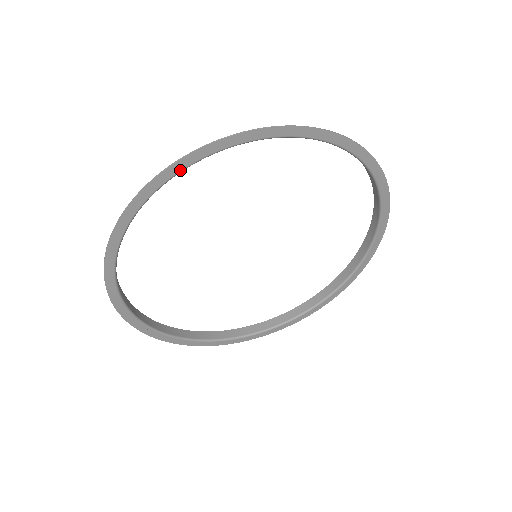
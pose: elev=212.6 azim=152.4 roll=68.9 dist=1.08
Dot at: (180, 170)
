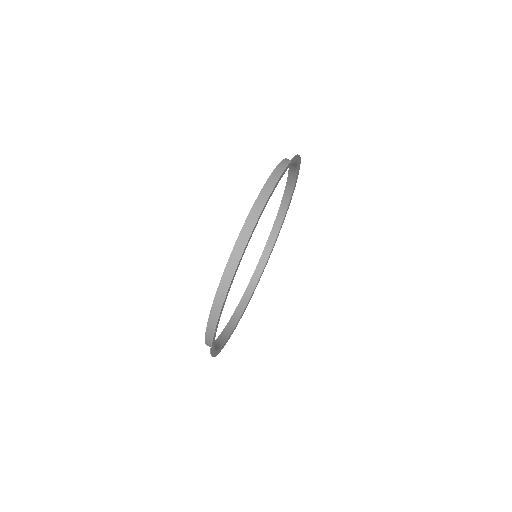
Dot at: (285, 171)
